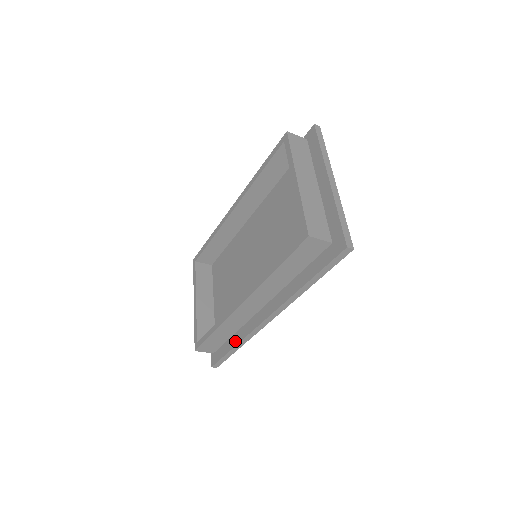
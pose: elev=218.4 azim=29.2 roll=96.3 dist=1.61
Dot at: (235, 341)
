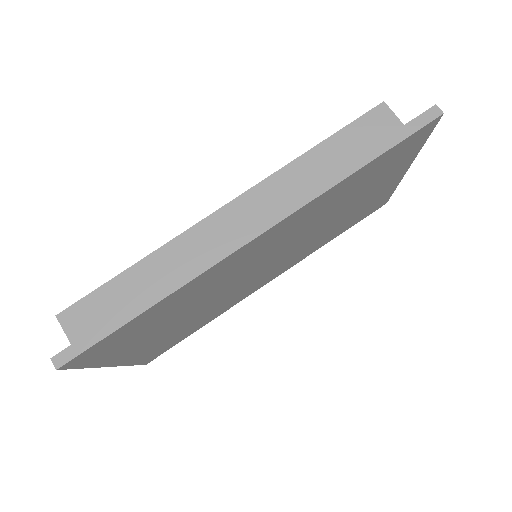
Dot at: (153, 293)
